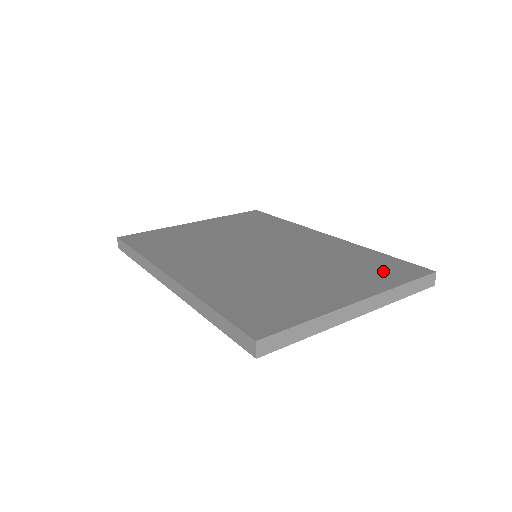
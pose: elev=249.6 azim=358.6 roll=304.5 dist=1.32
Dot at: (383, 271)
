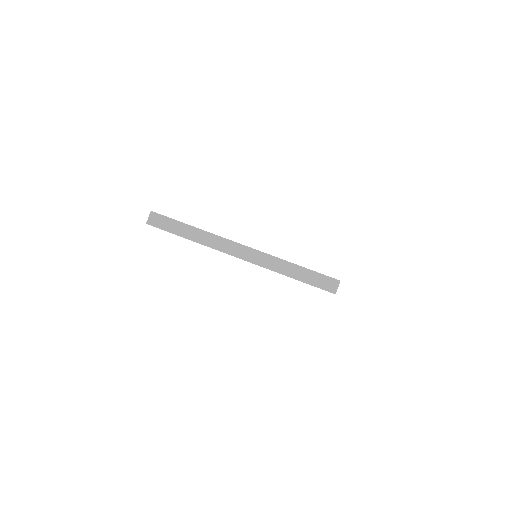
Dot at: occluded
